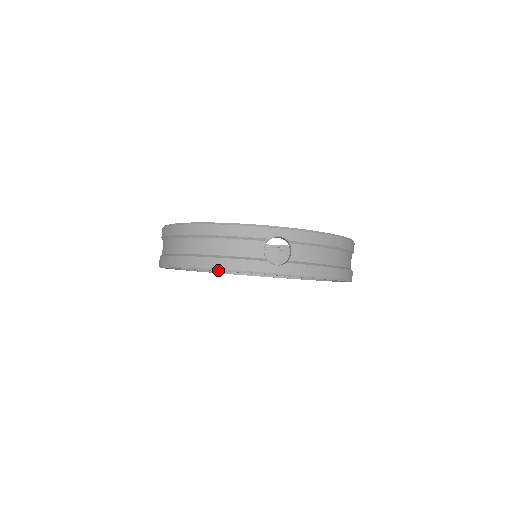
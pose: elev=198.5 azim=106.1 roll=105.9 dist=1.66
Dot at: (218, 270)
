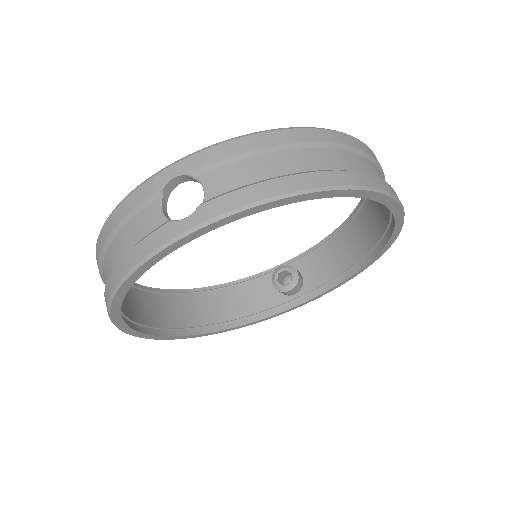
Dot at: (123, 281)
